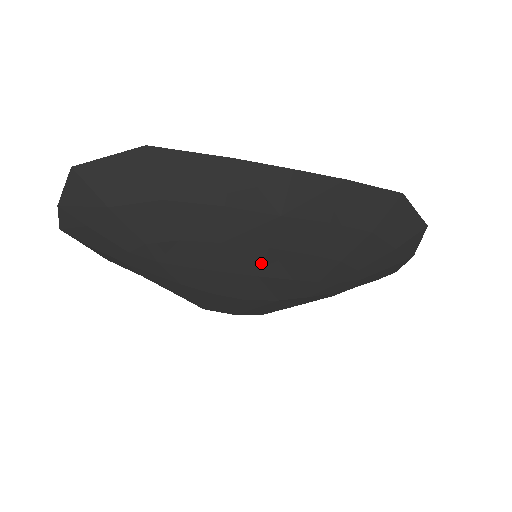
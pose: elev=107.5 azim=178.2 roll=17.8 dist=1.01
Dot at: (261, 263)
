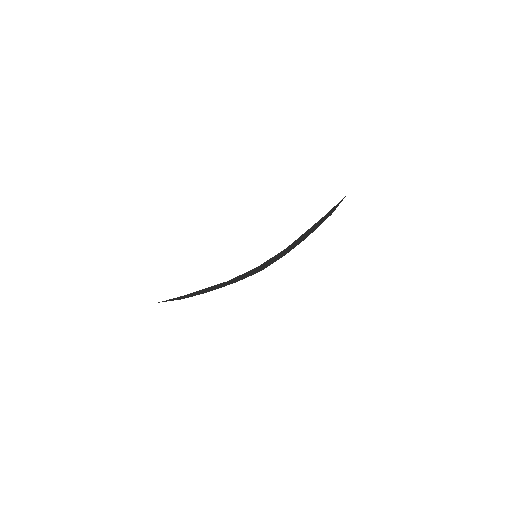
Dot at: occluded
